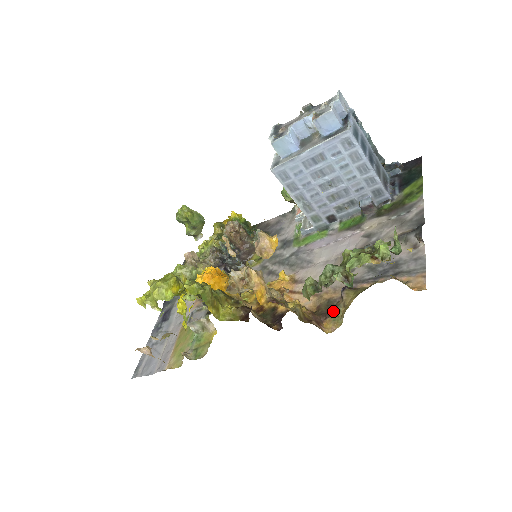
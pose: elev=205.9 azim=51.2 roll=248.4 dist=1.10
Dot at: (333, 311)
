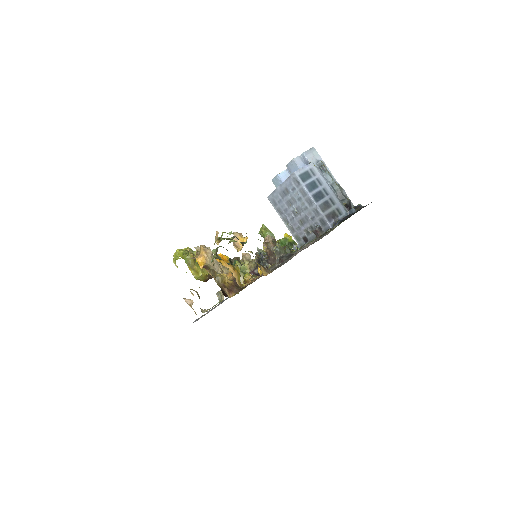
Dot at: occluded
